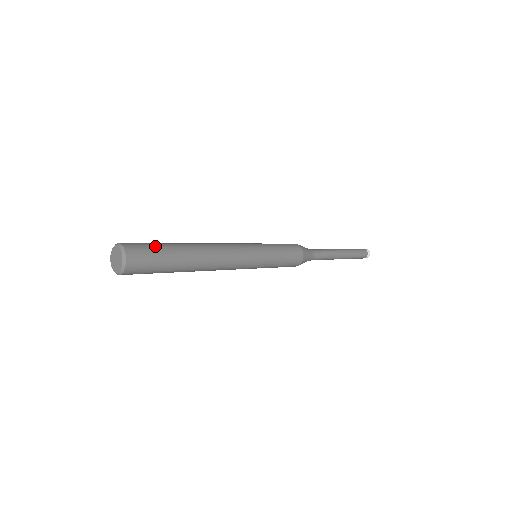
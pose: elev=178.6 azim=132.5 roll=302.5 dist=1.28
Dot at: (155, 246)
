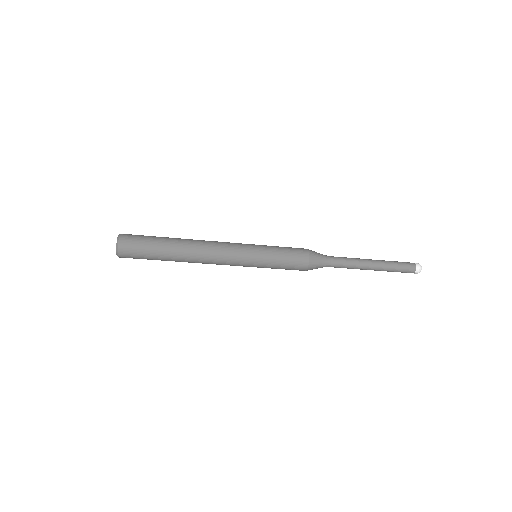
Dot at: occluded
